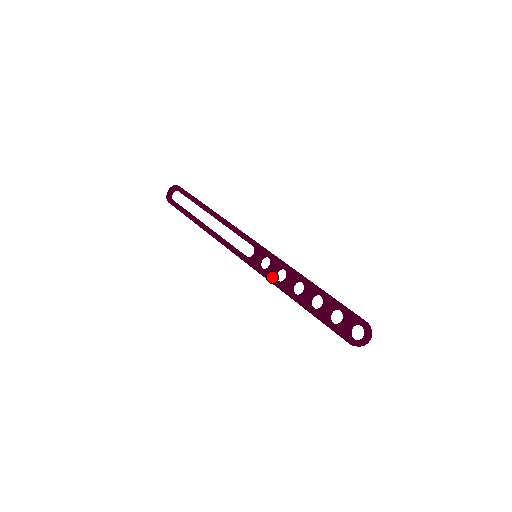
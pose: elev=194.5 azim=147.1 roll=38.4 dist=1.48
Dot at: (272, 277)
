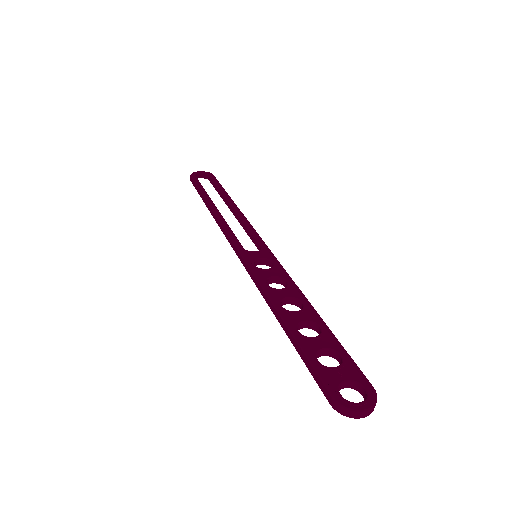
Dot at: (264, 278)
